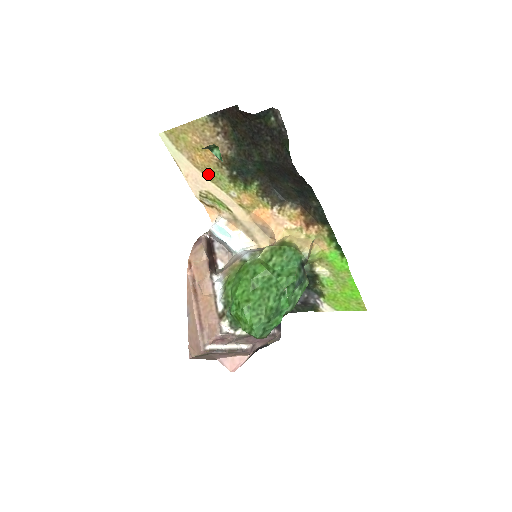
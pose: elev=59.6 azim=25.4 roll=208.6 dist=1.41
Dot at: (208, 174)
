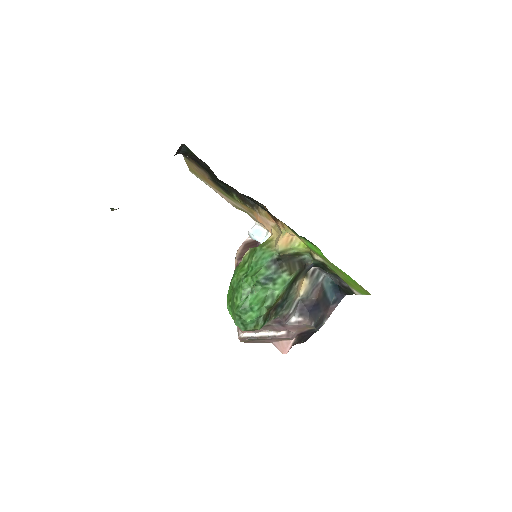
Dot at: (222, 193)
